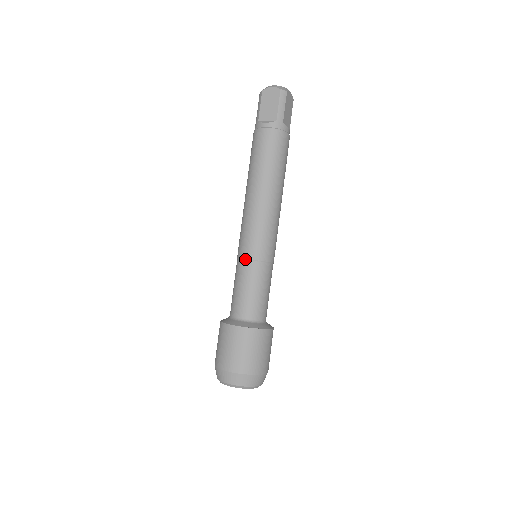
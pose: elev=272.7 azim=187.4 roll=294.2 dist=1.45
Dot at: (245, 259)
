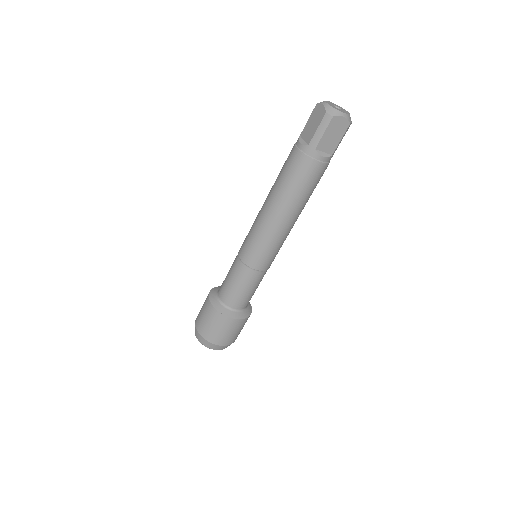
Dot at: (257, 270)
